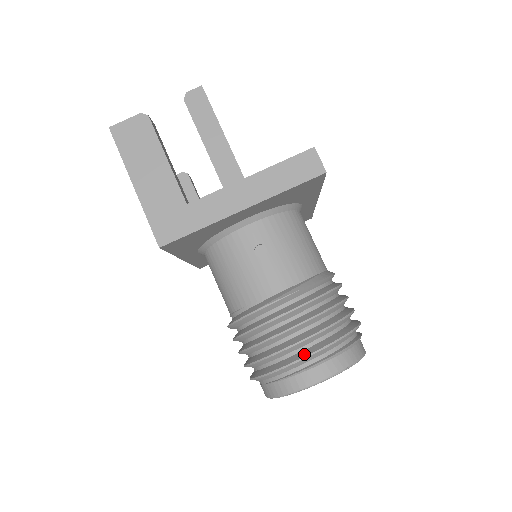
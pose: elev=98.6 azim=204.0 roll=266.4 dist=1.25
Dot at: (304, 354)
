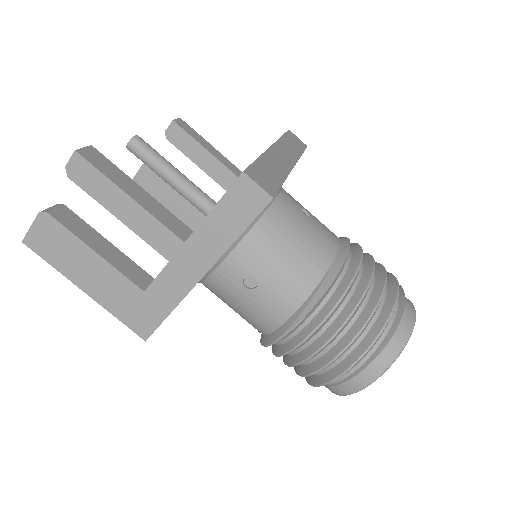
Dot at: (342, 368)
